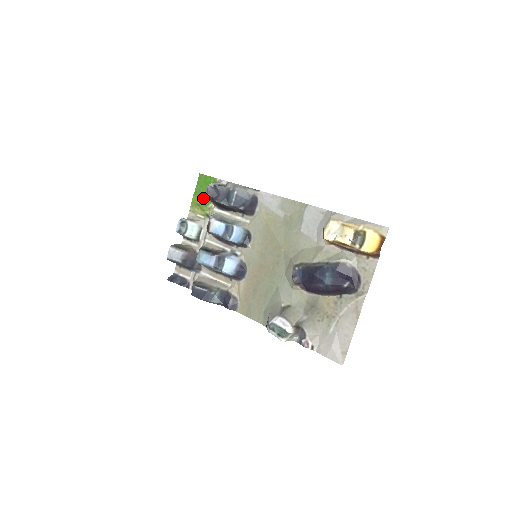
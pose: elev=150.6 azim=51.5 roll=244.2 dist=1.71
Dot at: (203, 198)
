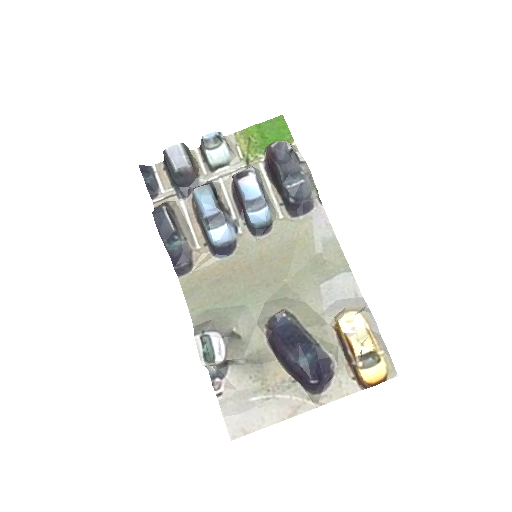
Dot at: (261, 140)
